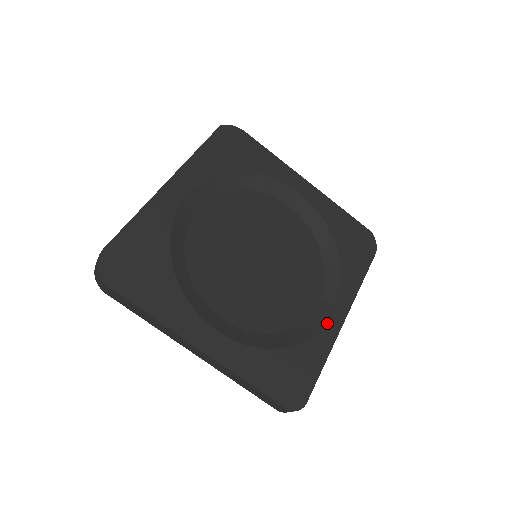
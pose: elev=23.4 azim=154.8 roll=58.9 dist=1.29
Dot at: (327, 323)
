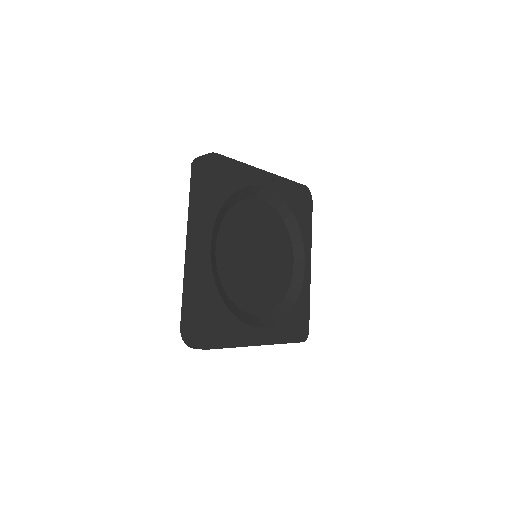
Dot at: (304, 276)
